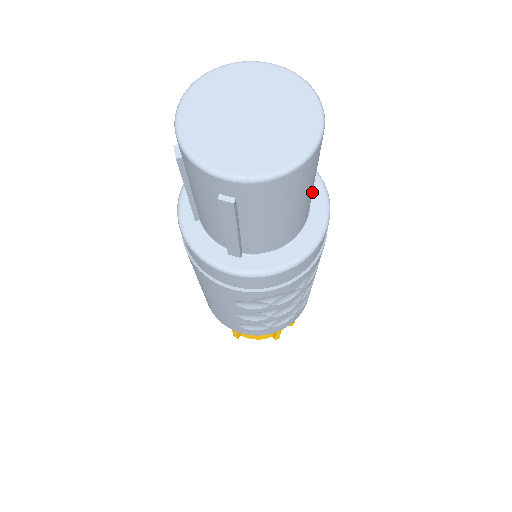
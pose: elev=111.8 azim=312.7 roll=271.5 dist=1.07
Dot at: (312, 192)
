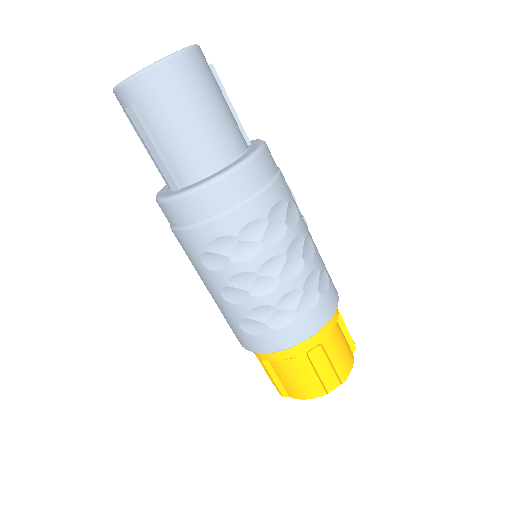
Dot at: (251, 148)
